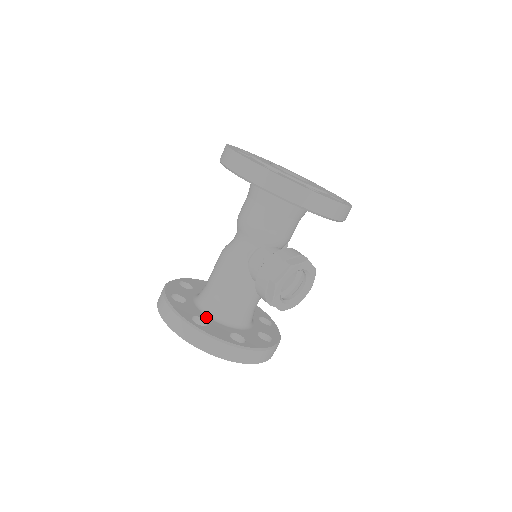
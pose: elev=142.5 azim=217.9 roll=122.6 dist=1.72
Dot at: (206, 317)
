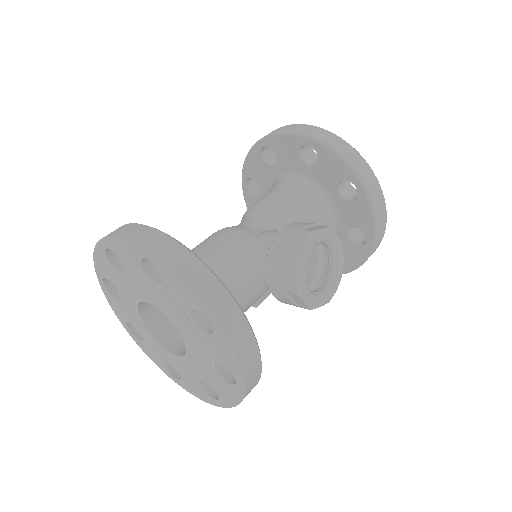
Dot at: occluded
